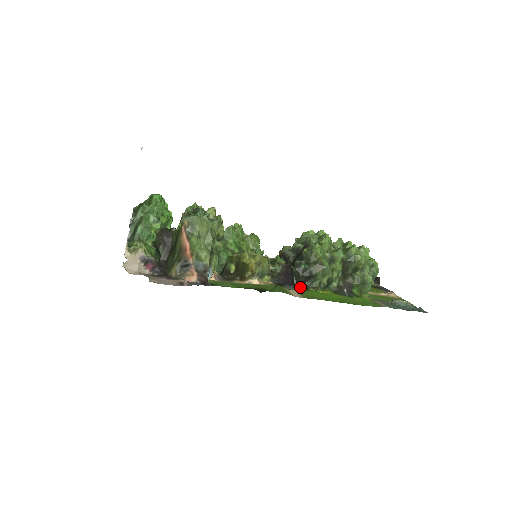
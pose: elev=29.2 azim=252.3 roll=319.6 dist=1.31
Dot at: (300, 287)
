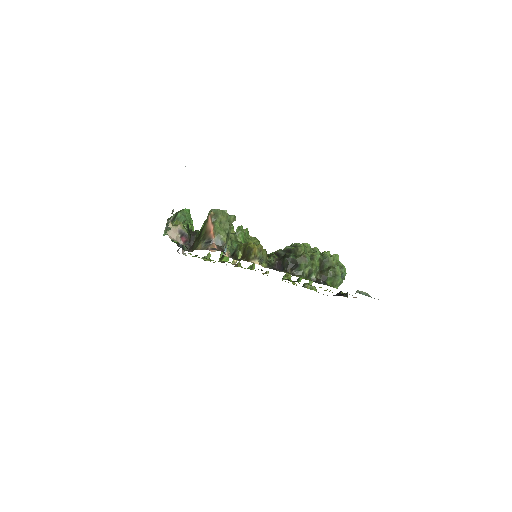
Dot at: (288, 273)
